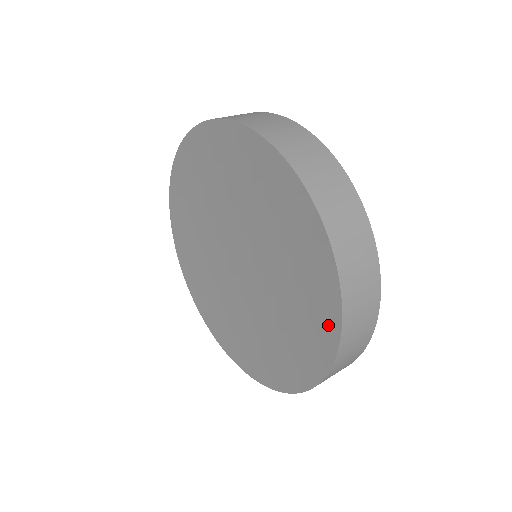
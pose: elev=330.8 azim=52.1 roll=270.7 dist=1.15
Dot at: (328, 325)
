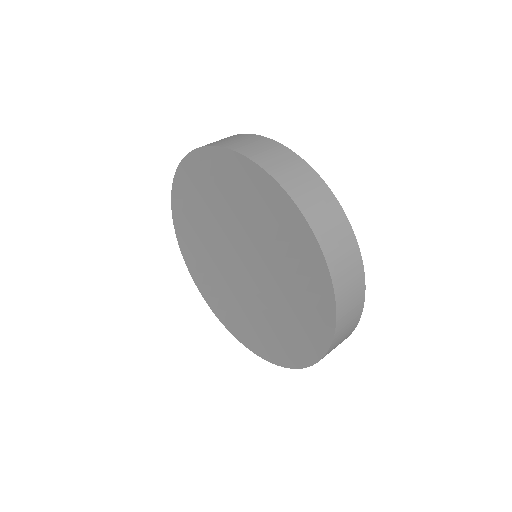
Dot at: (297, 224)
